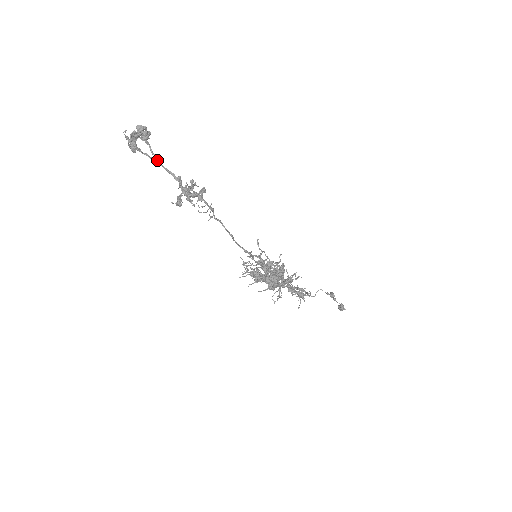
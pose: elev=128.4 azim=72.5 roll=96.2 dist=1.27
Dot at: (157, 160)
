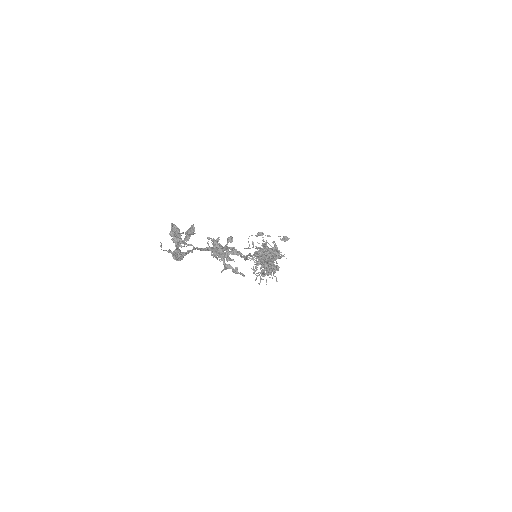
Dot at: (195, 248)
